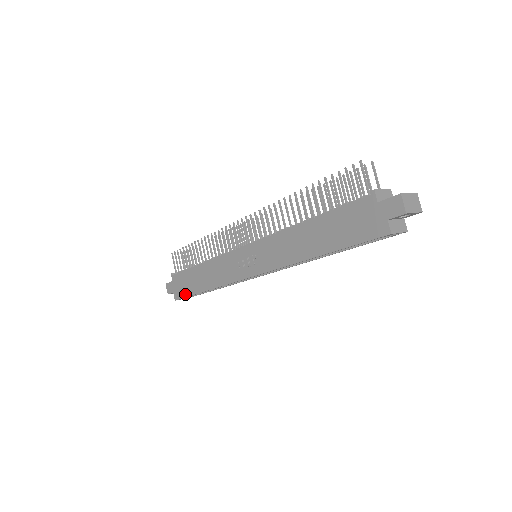
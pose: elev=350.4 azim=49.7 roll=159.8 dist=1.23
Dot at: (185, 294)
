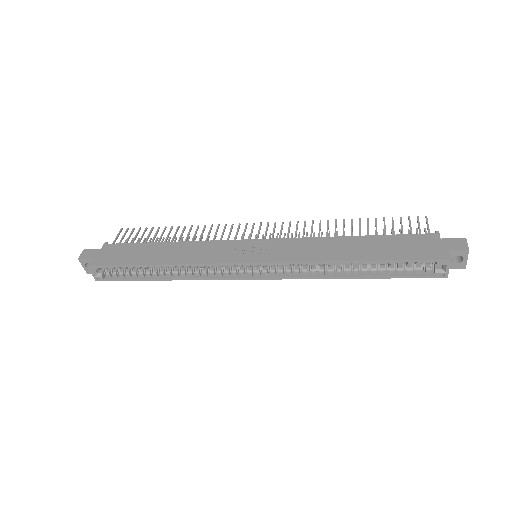
Dot at: (115, 262)
